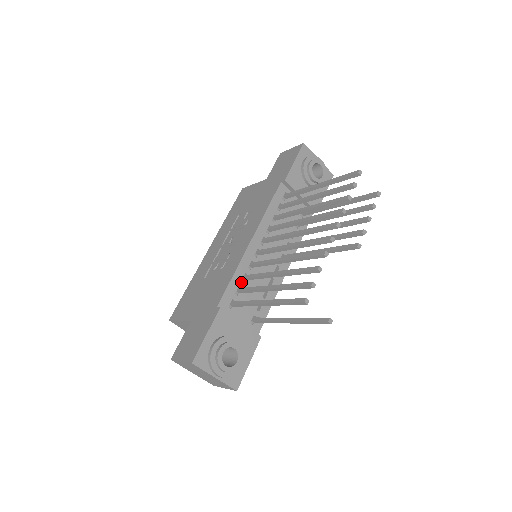
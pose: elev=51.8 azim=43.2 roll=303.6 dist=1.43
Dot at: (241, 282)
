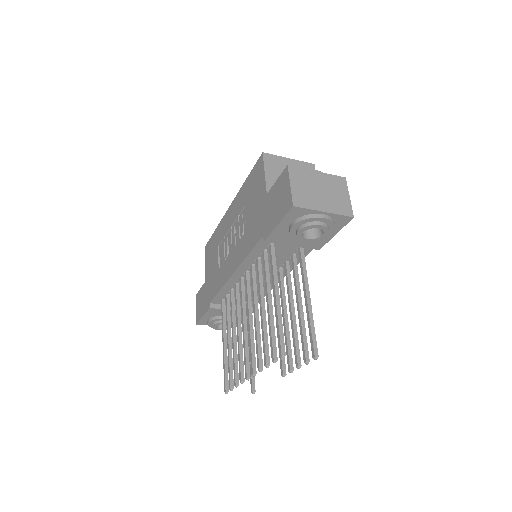
Dot at: (229, 292)
